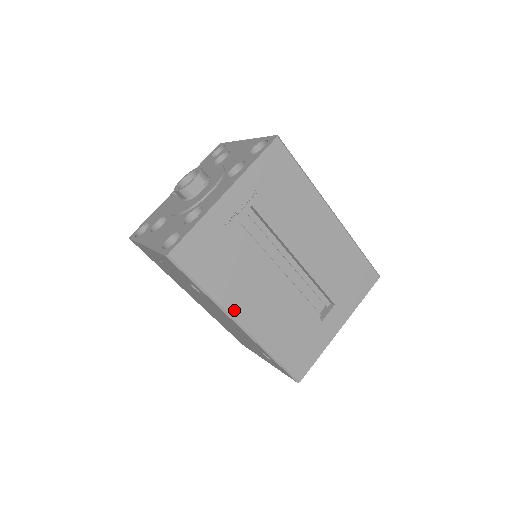
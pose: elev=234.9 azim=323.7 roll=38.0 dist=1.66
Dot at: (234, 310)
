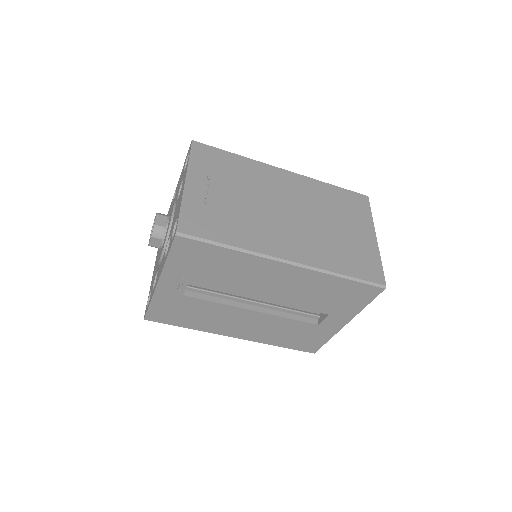
Dot at: (221, 332)
